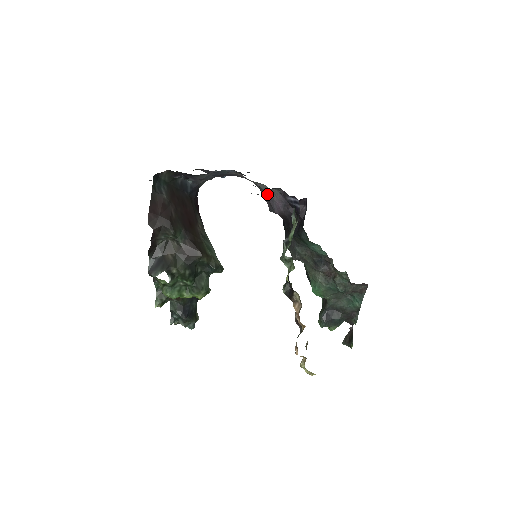
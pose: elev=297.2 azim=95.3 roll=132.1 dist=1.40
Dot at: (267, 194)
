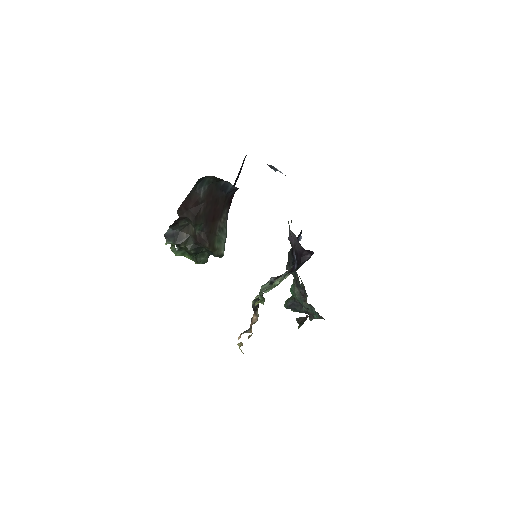
Dot at: occluded
